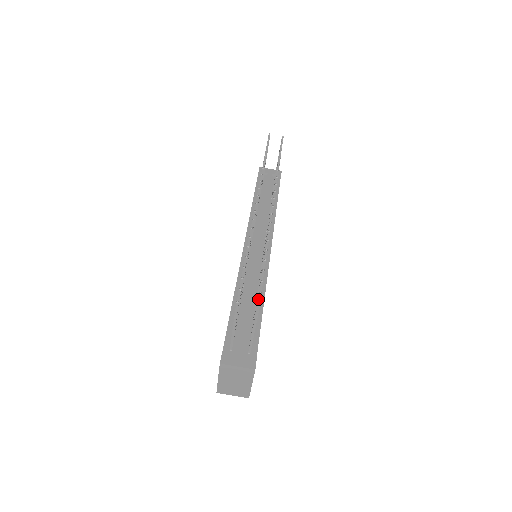
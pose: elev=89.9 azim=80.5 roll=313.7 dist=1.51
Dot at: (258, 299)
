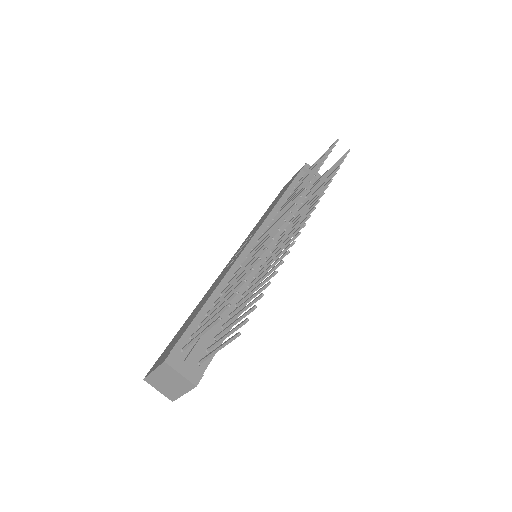
Dot at: (241, 323)
